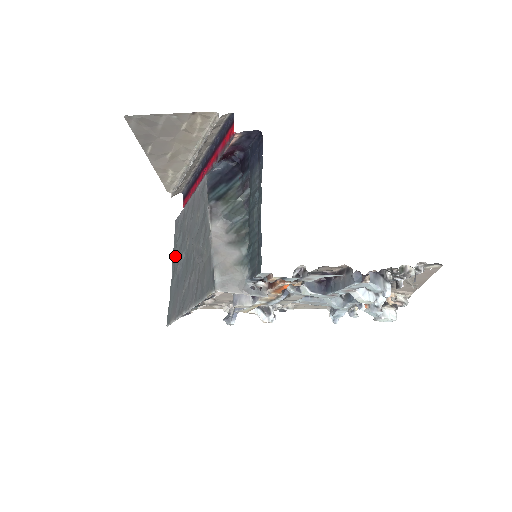
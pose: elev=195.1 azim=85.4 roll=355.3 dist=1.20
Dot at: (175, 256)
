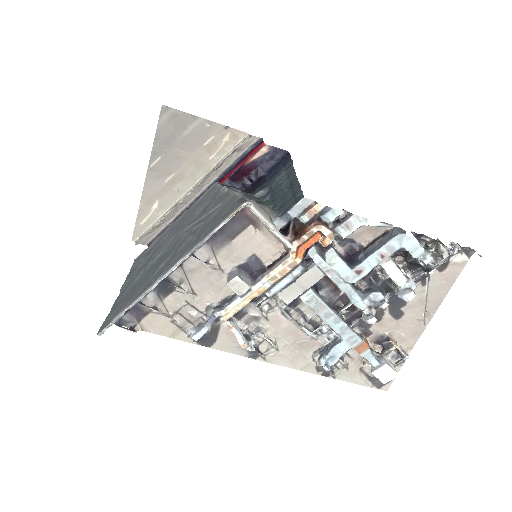
Dot at: (132, 275)
